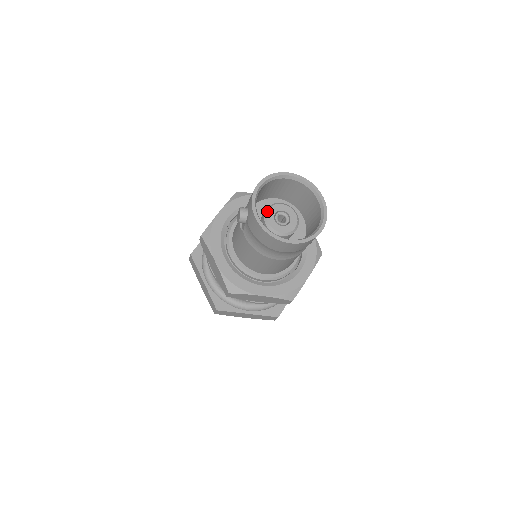
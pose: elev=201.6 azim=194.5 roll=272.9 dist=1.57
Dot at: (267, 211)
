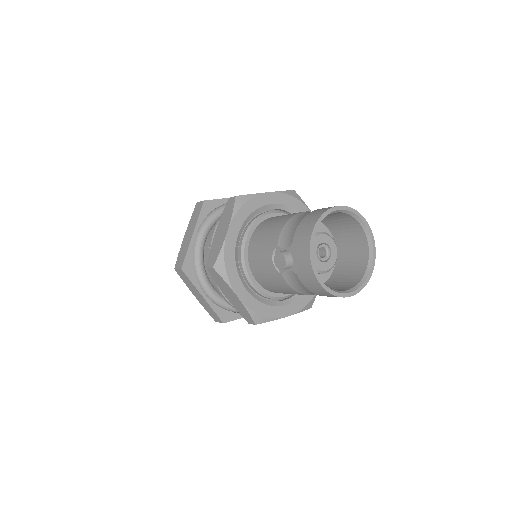
Dot at: occluded
